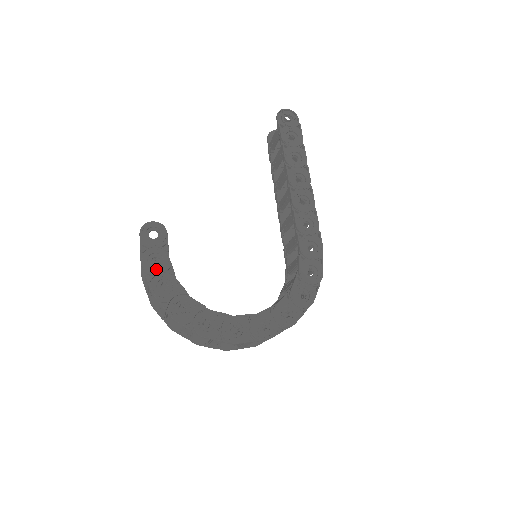
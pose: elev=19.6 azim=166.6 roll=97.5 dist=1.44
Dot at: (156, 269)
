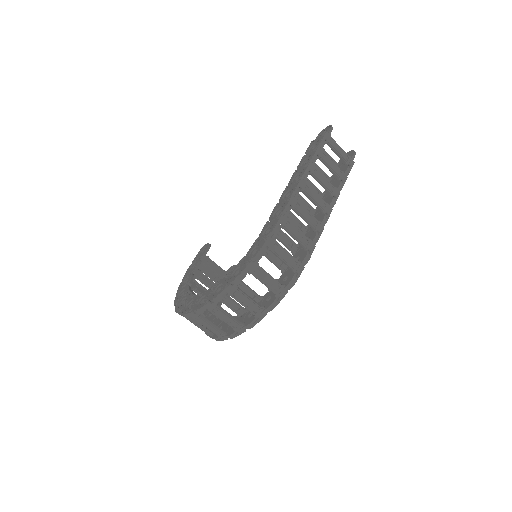
Dot at: (189, 272)
